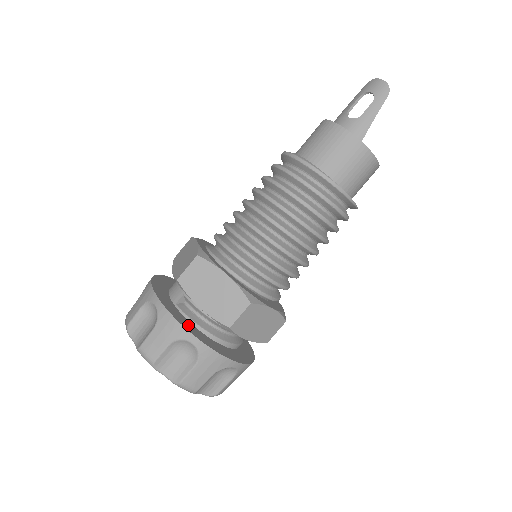
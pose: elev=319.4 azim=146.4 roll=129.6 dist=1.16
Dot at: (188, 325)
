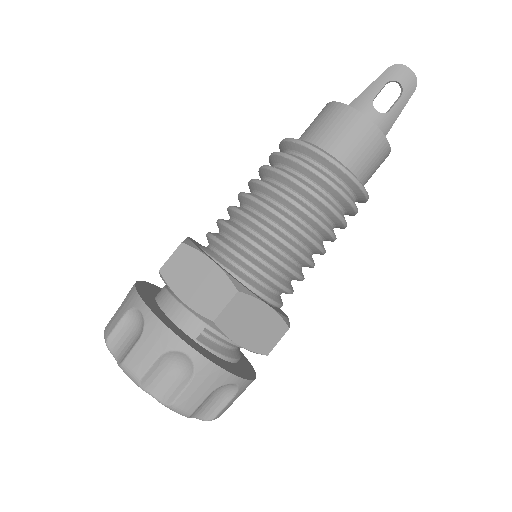
Dot at: (224, 364)
